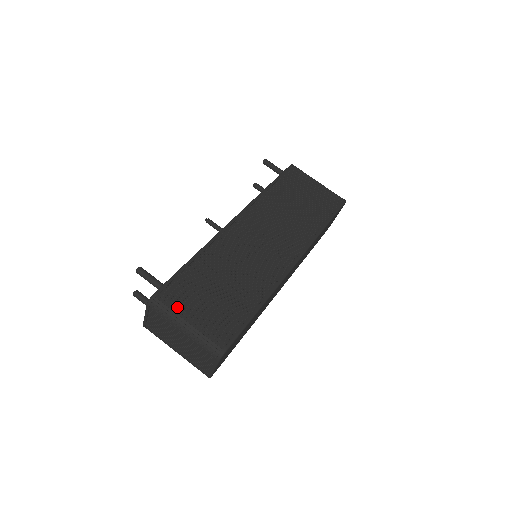
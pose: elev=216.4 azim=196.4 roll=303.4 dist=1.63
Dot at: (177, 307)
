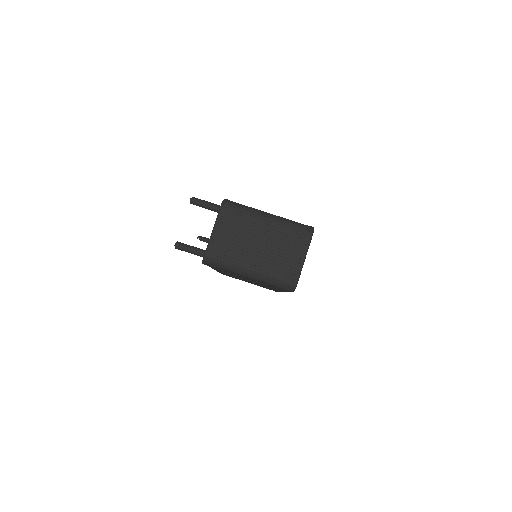
Dot at: (250, 207)
